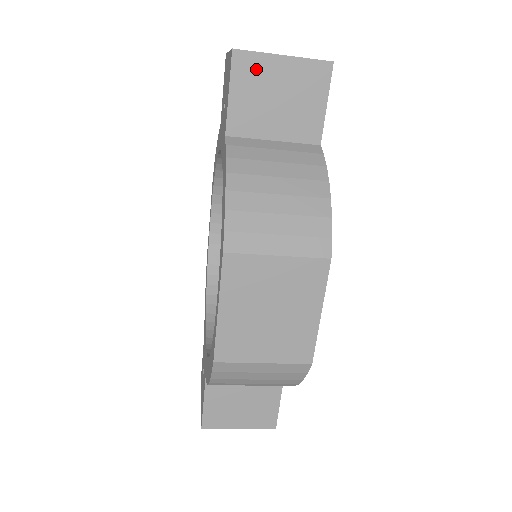
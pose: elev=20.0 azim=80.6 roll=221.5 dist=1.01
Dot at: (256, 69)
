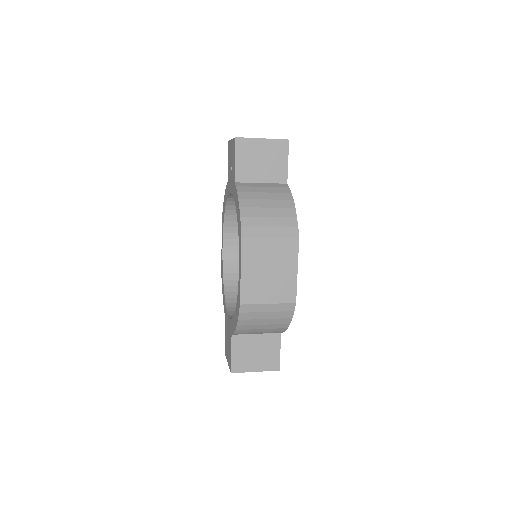
Dot at: (249, 146)
